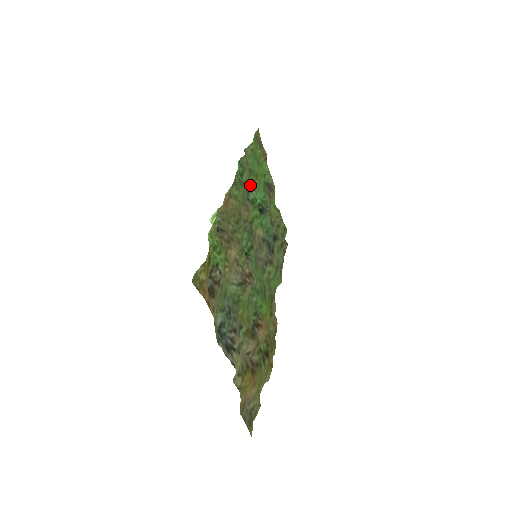
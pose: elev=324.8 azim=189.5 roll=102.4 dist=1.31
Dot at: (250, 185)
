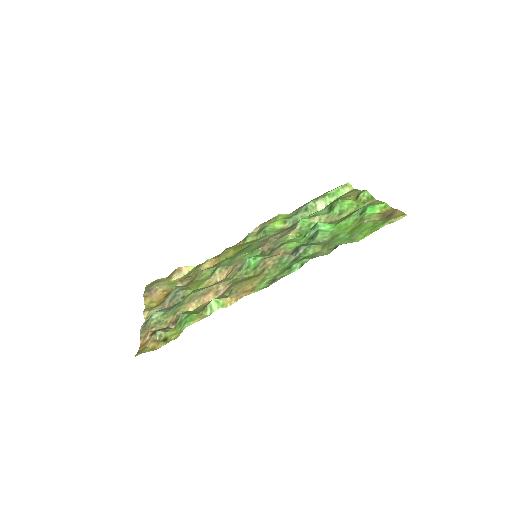
Dot at: (314, 244)
